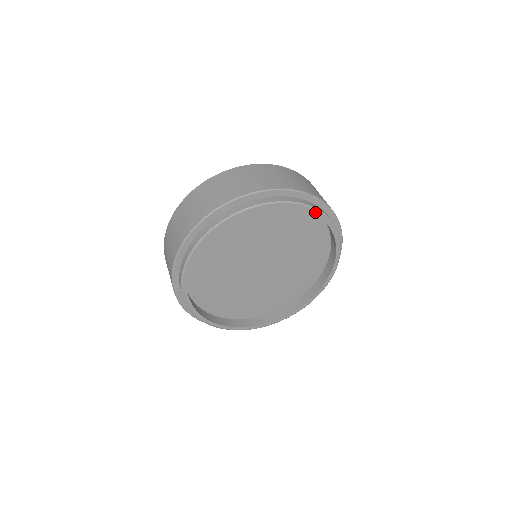
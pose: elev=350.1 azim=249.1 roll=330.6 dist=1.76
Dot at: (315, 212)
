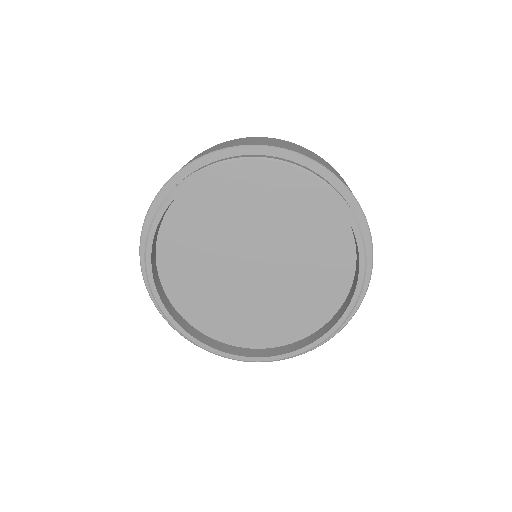
Dot at: (303, 174)
